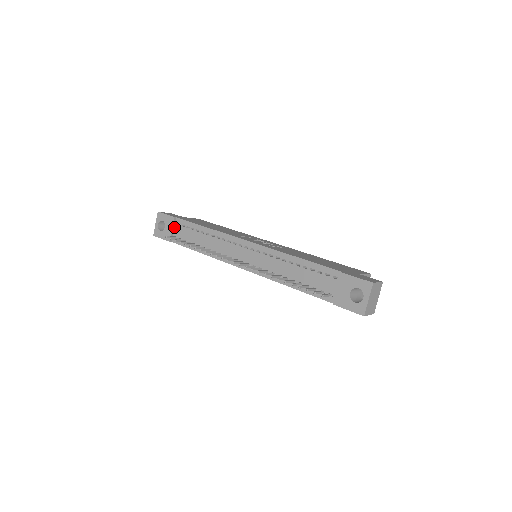
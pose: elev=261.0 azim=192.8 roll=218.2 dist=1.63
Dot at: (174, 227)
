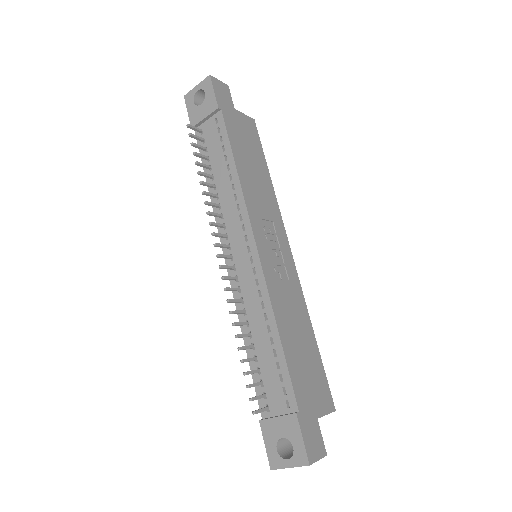
Dot at: (210, 117)
